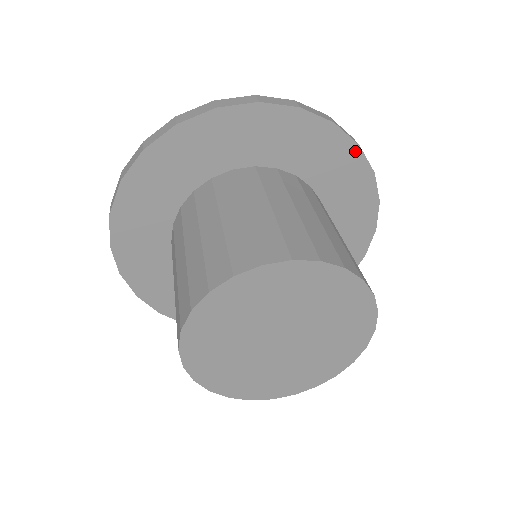
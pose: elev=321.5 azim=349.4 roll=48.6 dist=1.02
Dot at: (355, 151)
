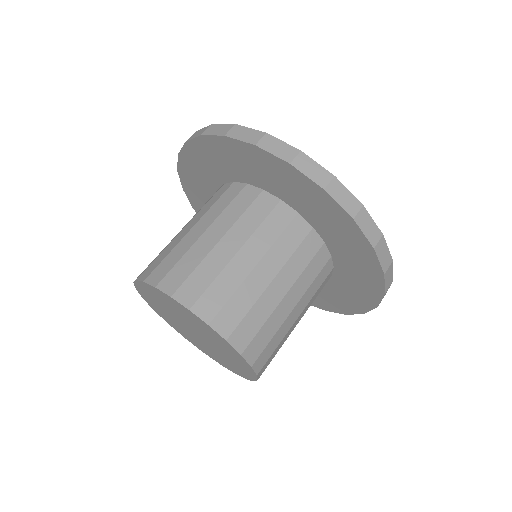
Dot at: (291, 169)
